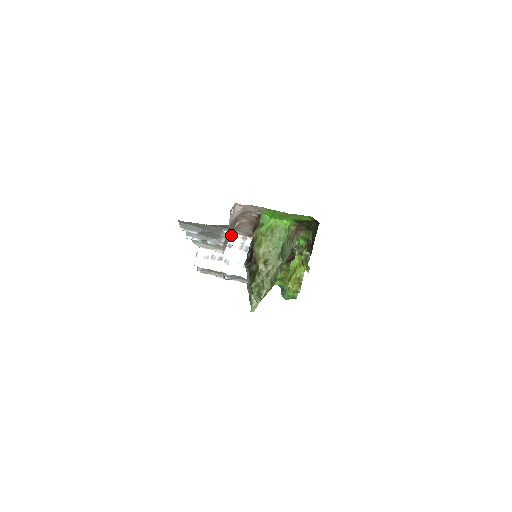
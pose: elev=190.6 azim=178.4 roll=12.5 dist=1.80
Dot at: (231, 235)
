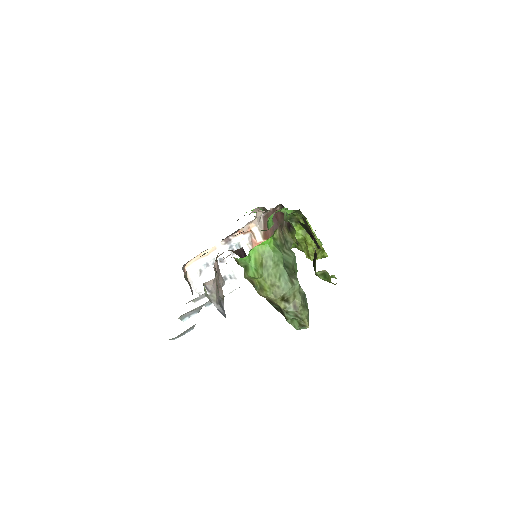
Dot at: occluded
